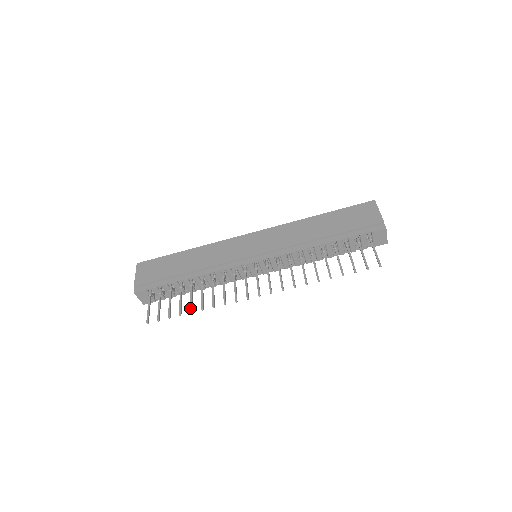
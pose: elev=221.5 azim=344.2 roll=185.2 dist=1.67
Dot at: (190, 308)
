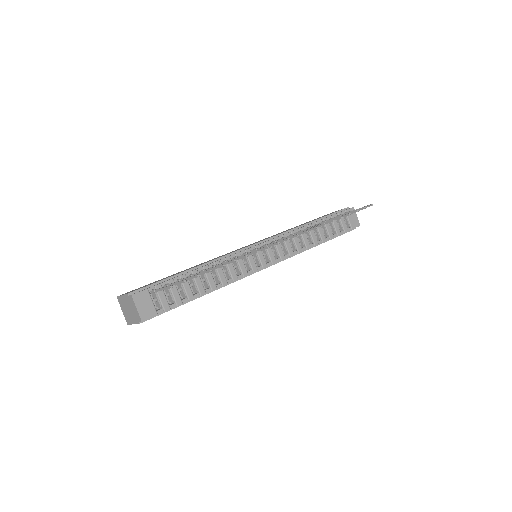
Dot at: (219, 265)
